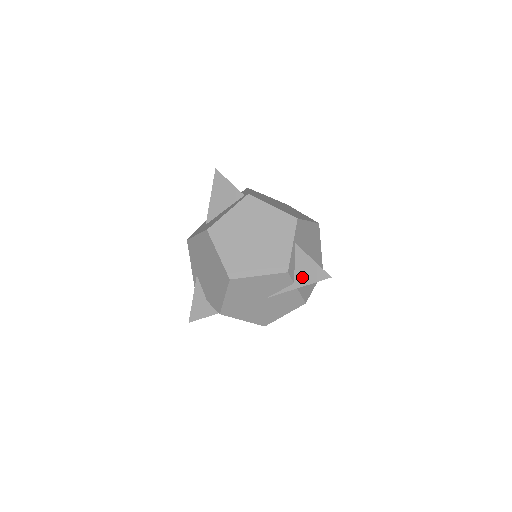
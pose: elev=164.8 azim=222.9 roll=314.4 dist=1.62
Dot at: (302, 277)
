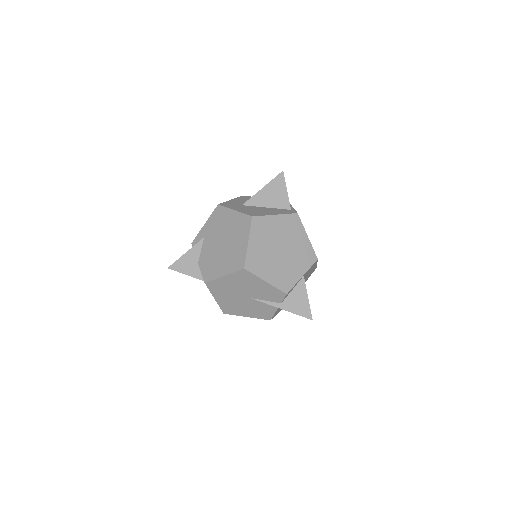
Dot at: (291, 304)
